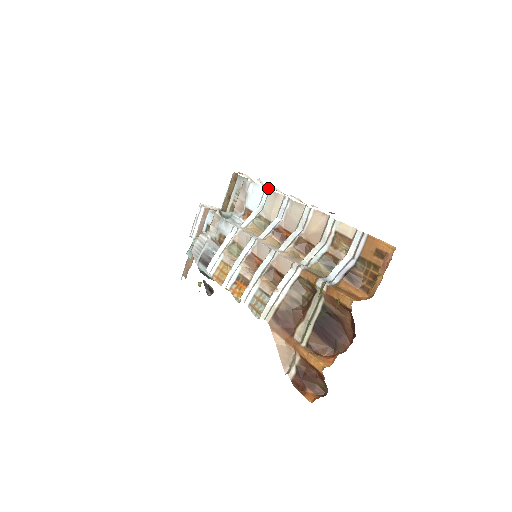
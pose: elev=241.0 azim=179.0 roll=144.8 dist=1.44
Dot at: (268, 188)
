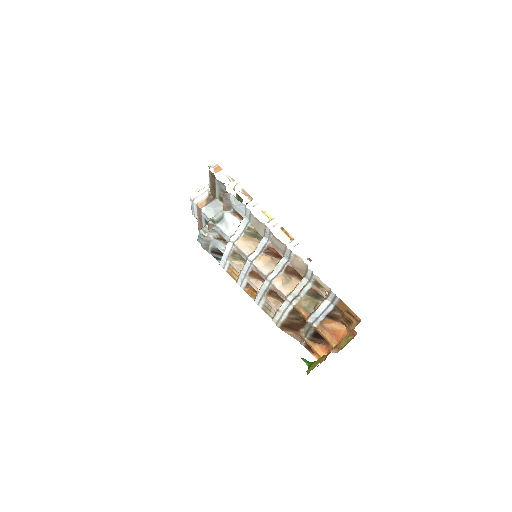
Dot at: (248, 209)
